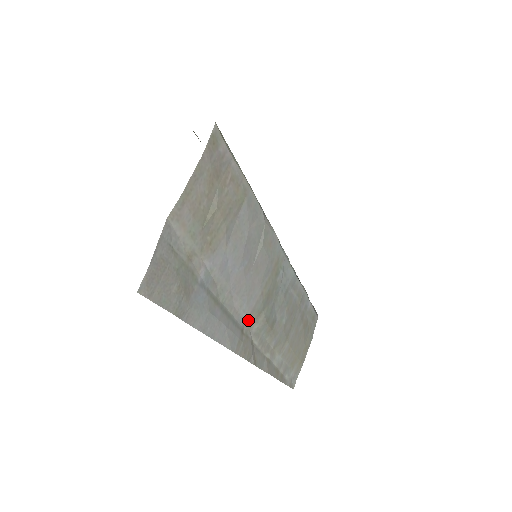
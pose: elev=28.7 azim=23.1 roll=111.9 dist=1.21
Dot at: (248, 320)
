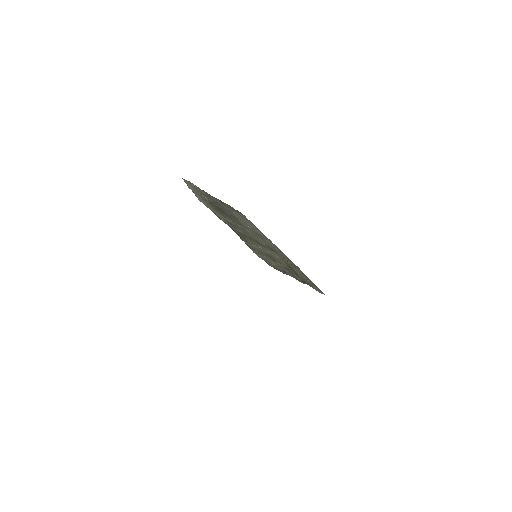
Dot at: occluded
